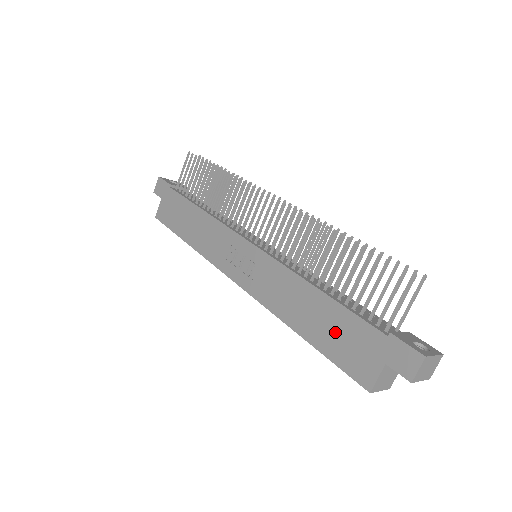
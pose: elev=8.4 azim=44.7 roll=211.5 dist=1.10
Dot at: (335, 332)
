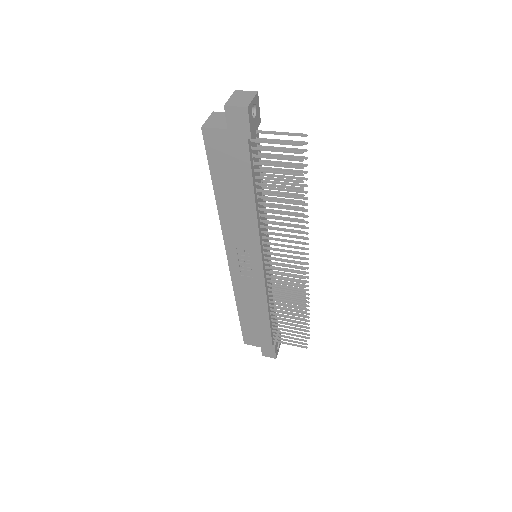
Dot at: (255, 328)
